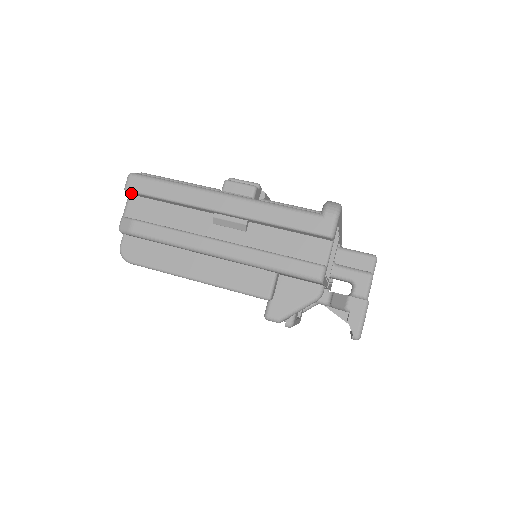
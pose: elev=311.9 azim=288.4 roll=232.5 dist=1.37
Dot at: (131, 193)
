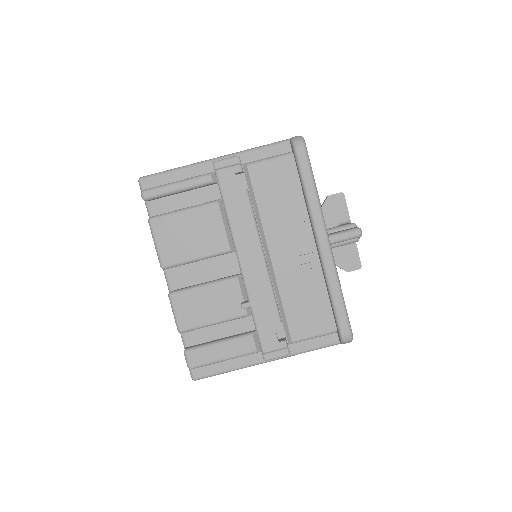
Dot at: occluded
